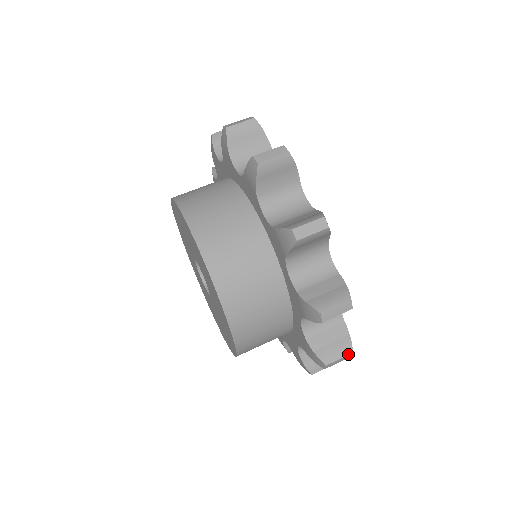
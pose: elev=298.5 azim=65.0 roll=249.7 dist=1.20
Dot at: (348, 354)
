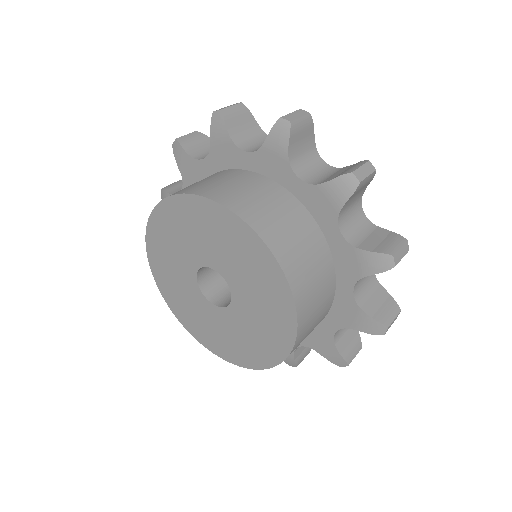
Dot at: (404, 242)
